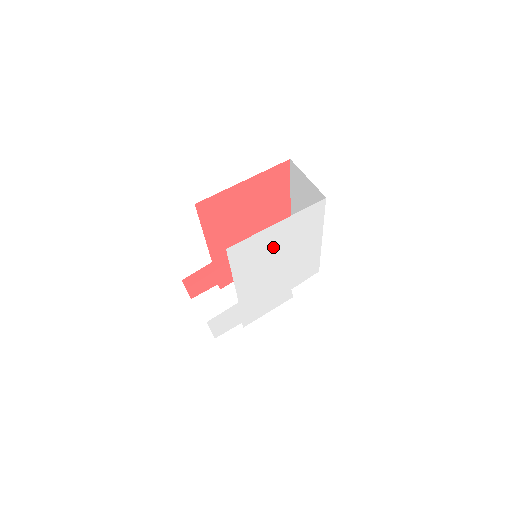
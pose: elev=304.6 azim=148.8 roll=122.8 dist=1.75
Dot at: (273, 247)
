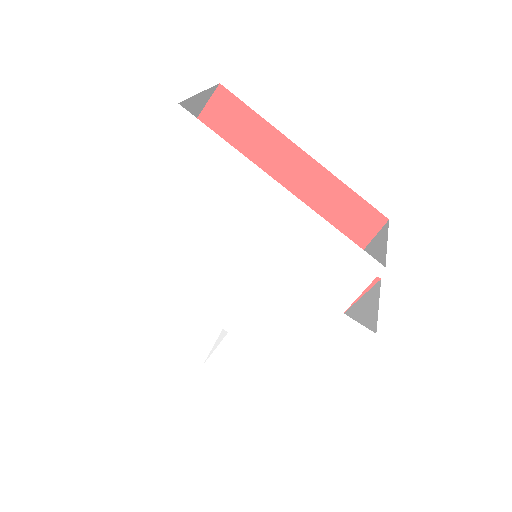
Dot at: (179, 222)
